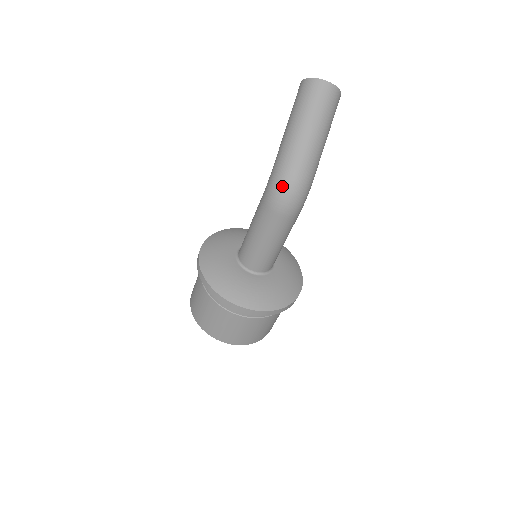
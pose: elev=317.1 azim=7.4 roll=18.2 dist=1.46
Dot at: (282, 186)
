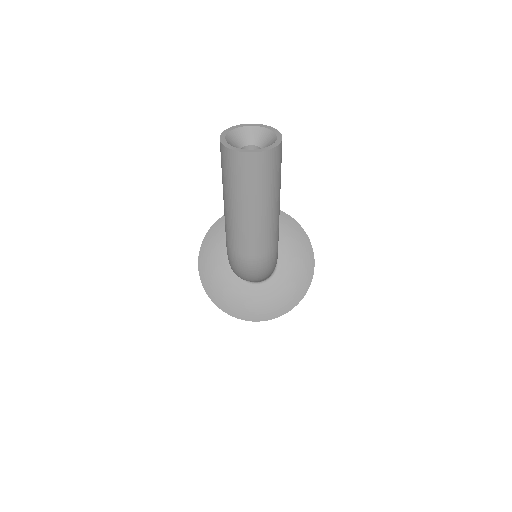
Dot at: (241, 271)
